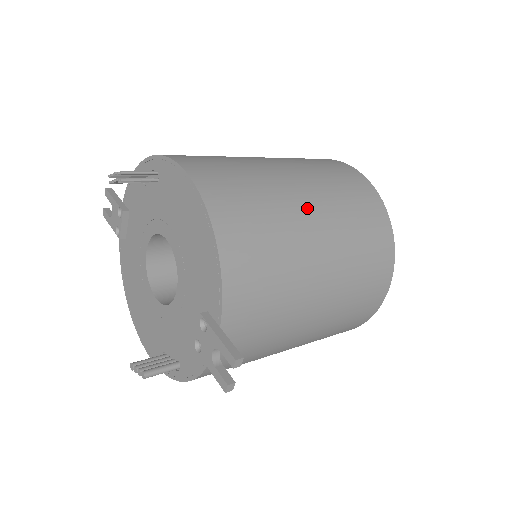
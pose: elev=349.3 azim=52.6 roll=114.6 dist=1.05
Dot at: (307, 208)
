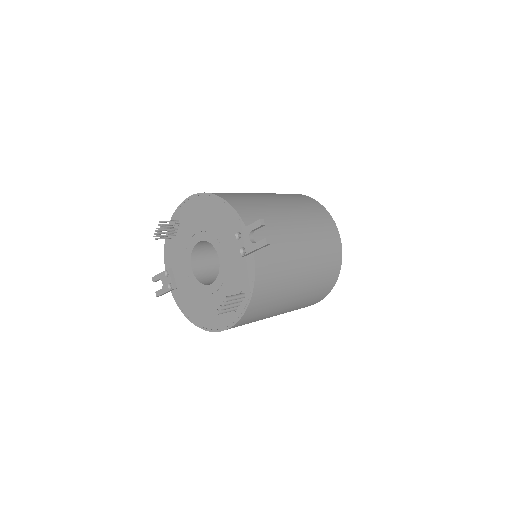
Dot at: (259, 194)
